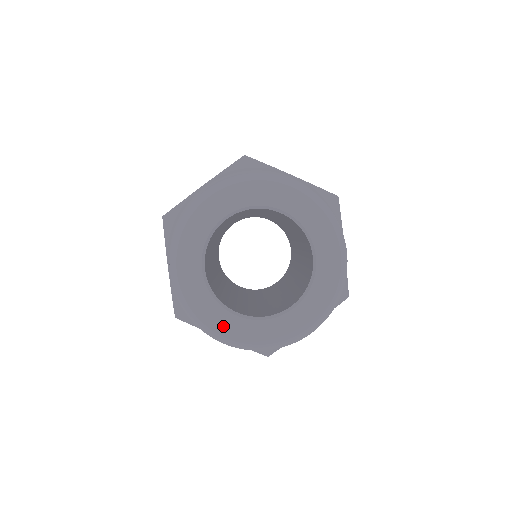
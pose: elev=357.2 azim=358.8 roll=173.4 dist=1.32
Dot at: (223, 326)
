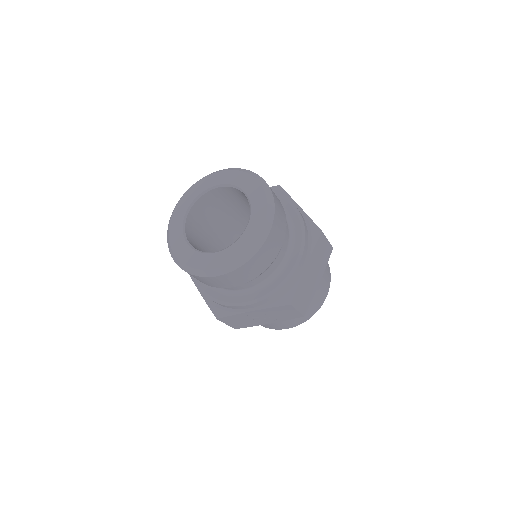
Dot at: (211, 263)
